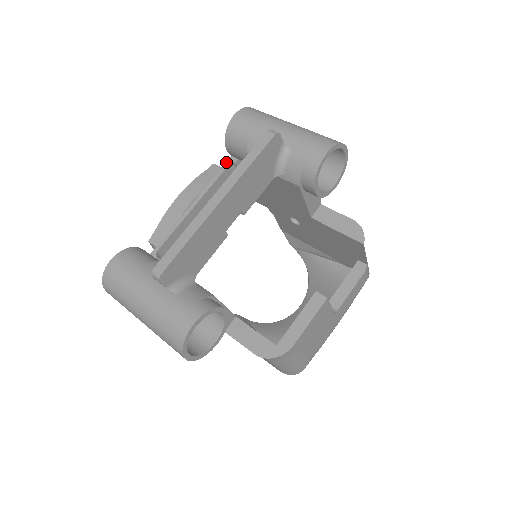
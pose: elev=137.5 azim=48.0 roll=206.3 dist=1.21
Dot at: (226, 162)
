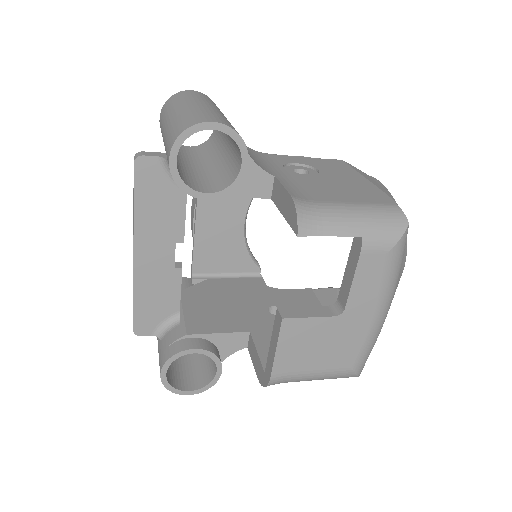
Dot at: occluded
